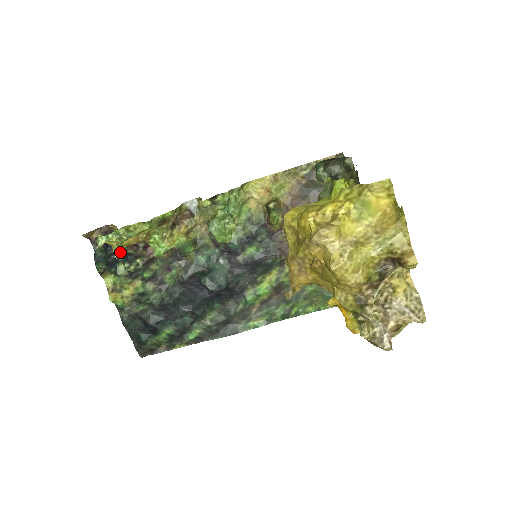
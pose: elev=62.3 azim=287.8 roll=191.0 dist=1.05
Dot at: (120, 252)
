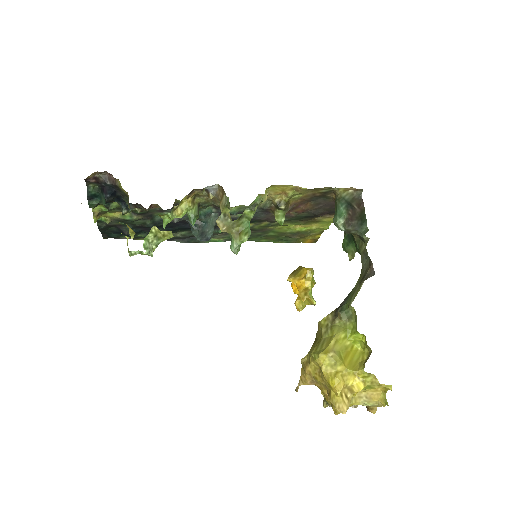
Dot at: (135, 233)
